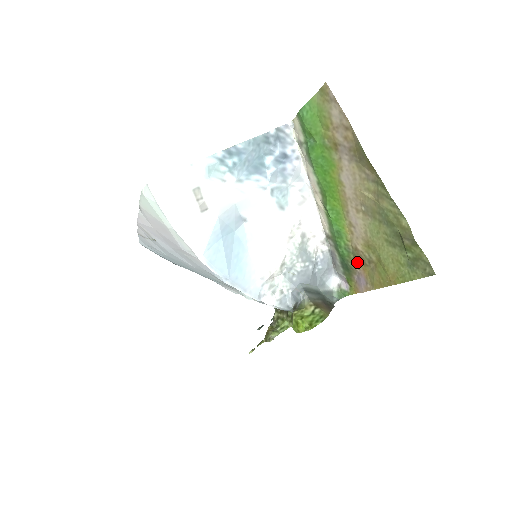
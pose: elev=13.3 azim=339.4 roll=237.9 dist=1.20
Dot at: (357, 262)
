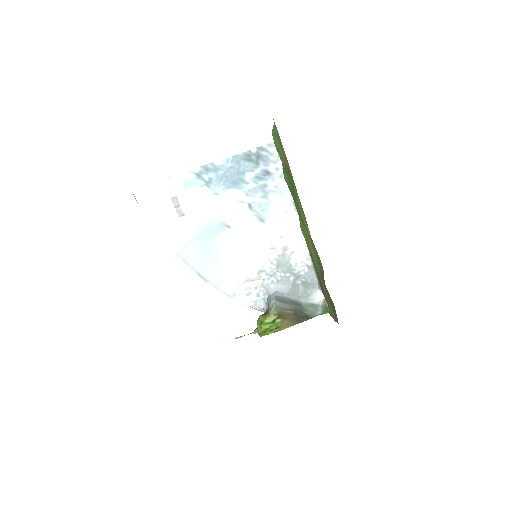
Dot at: occluded
